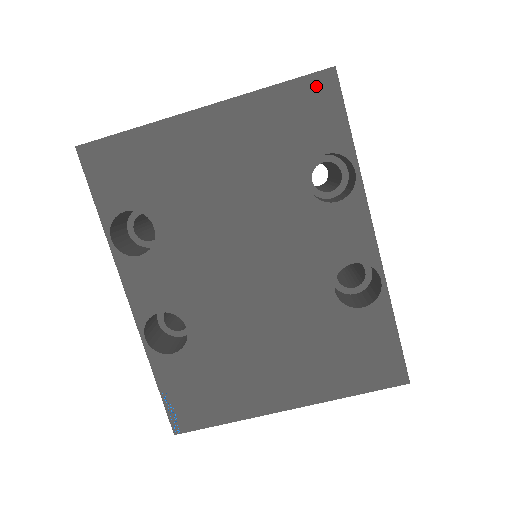
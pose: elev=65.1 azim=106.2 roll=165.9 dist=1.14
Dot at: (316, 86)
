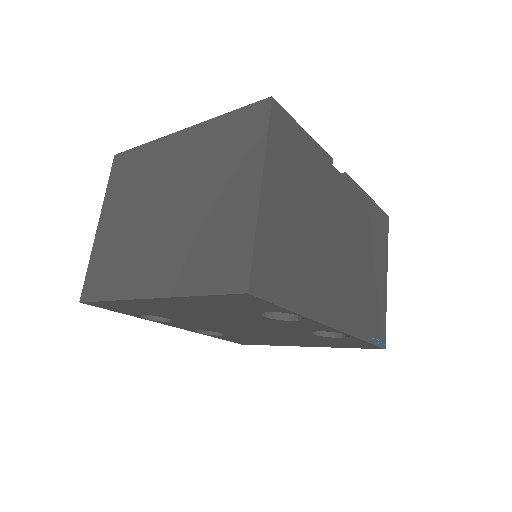
Dot at: (237, 297)
